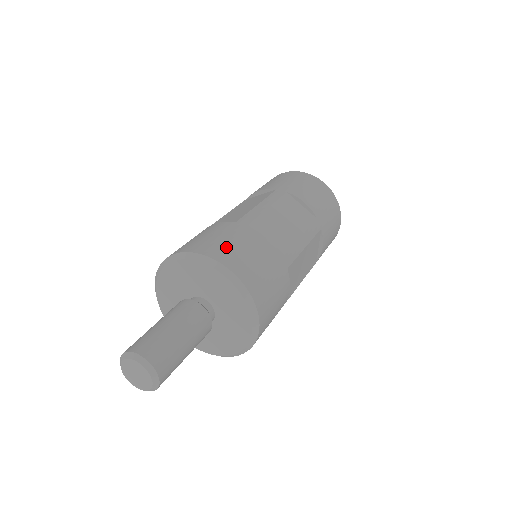
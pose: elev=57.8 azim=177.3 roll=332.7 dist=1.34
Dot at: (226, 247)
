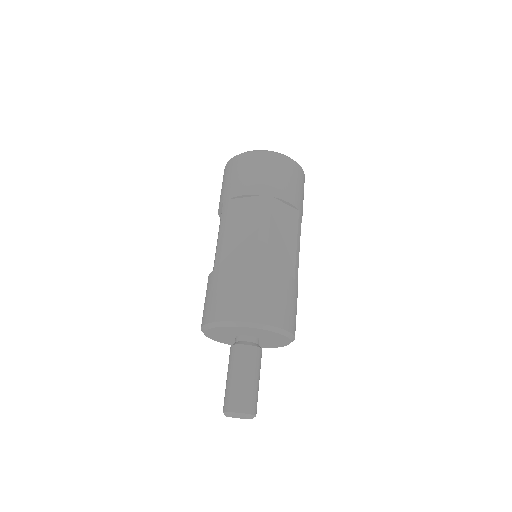
Dot at: (216, 303)
